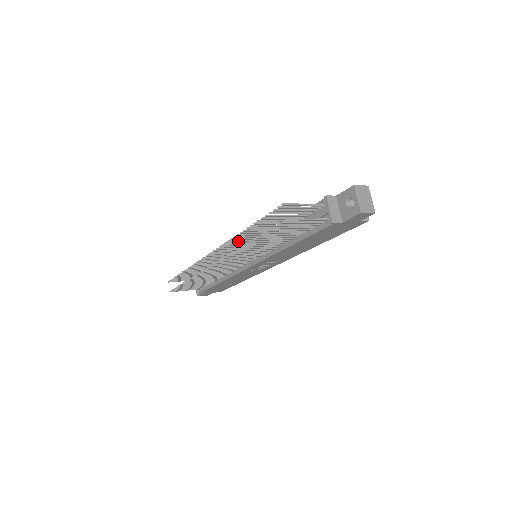
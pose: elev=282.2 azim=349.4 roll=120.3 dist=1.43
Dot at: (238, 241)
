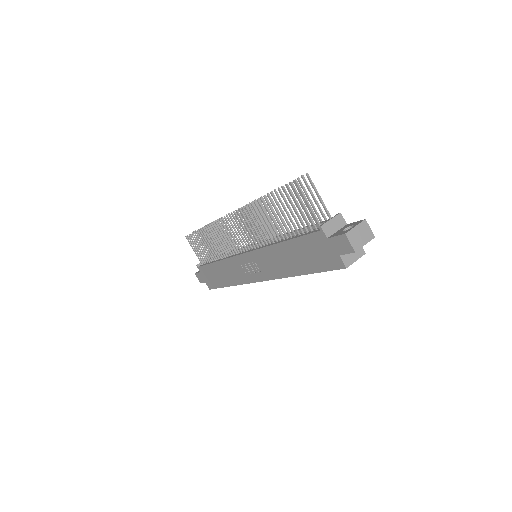
Dot at: (258, 211)
